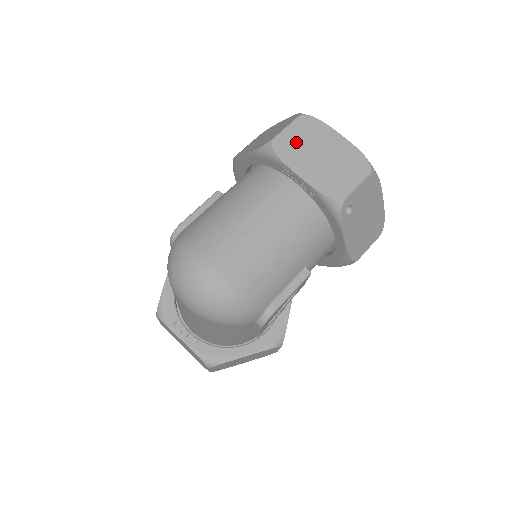
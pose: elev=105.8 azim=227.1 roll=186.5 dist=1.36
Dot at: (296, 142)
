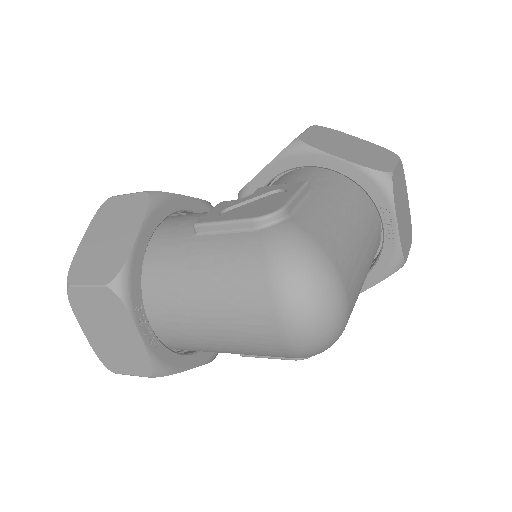
Dot at: (398, 186)
